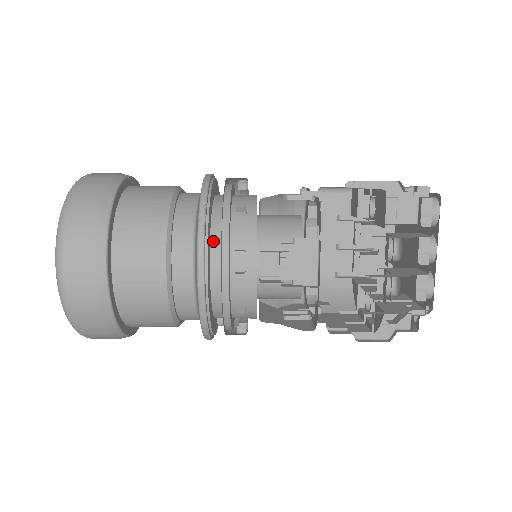
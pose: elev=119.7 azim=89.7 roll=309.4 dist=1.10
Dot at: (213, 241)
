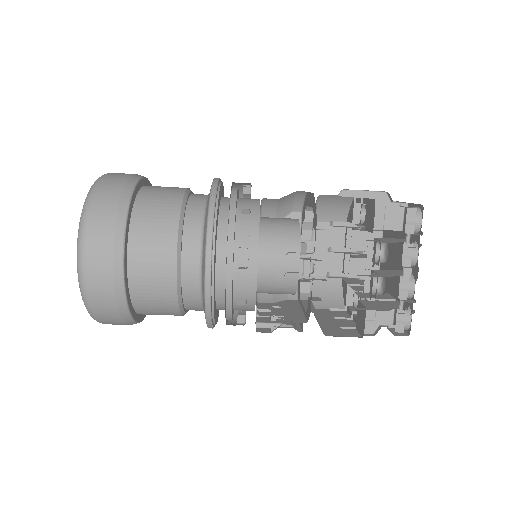
Dot at: (219, 309)
